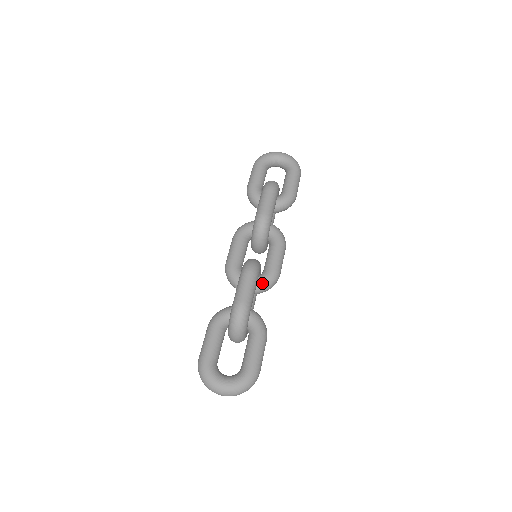
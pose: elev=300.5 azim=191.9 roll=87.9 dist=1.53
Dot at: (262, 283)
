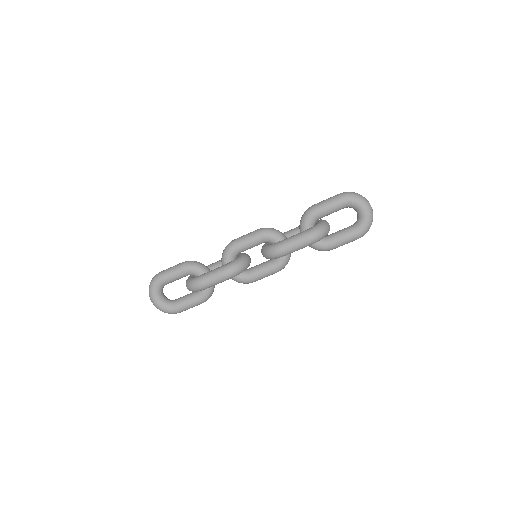
Dot at: (235, 278)
